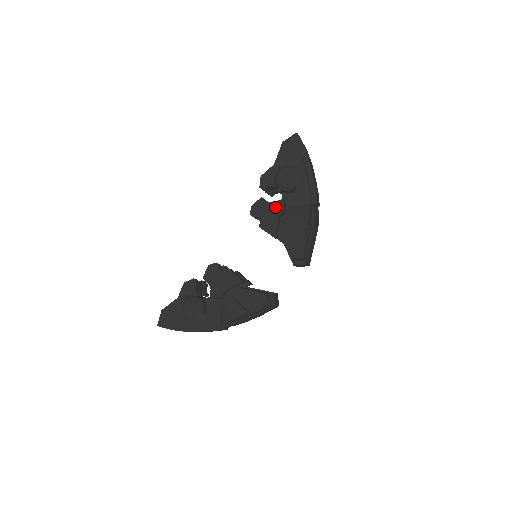
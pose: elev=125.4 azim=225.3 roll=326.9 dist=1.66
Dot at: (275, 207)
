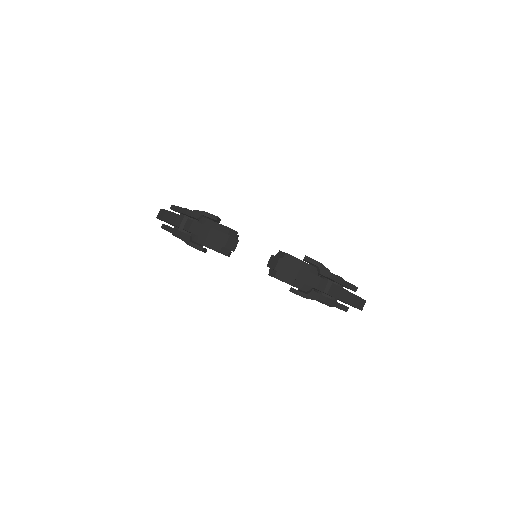
Dot at: occluded
